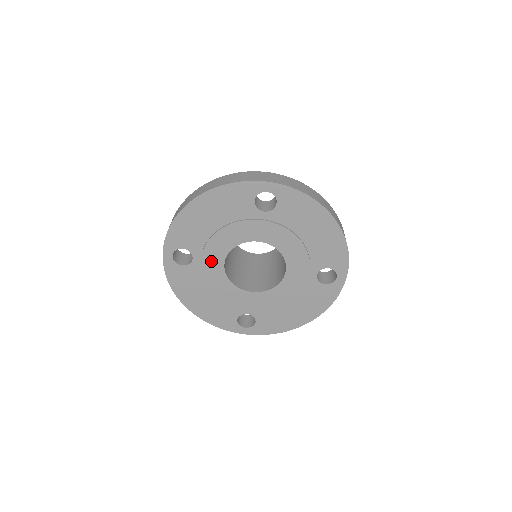
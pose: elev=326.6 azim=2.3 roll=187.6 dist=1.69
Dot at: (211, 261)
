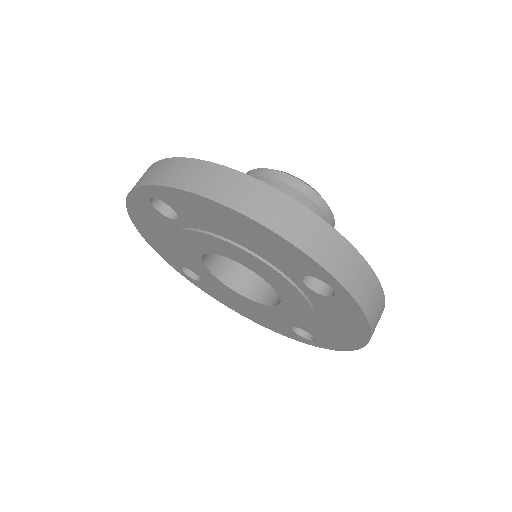
Dot at: (196, 240)
